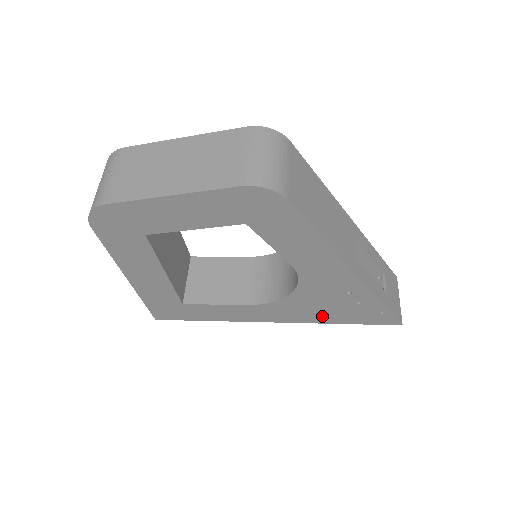
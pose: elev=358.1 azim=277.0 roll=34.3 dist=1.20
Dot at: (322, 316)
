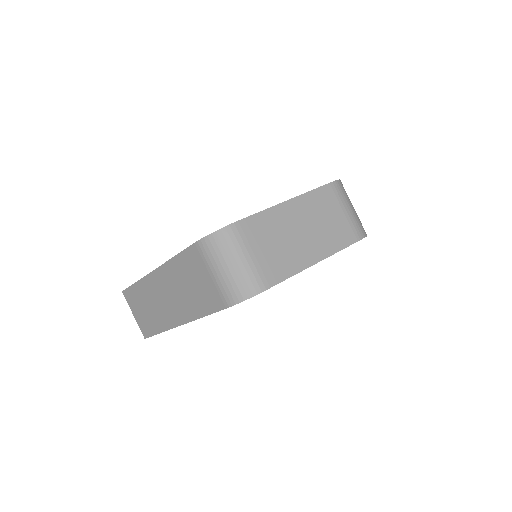
Dot at: occluded
